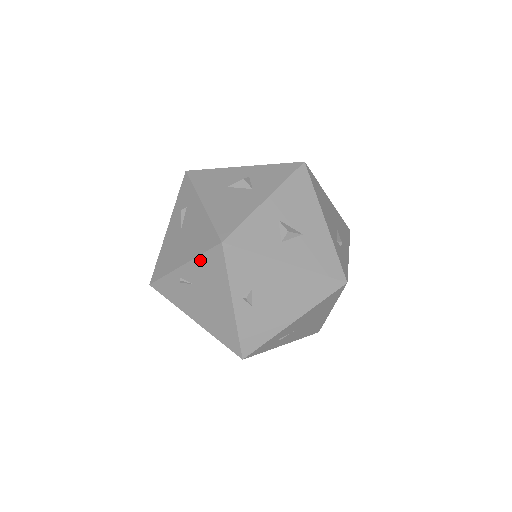
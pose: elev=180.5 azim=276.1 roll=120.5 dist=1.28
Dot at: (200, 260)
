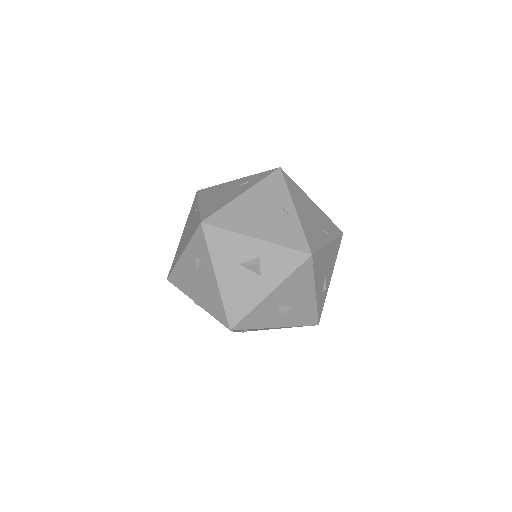
Dot at: occluded
